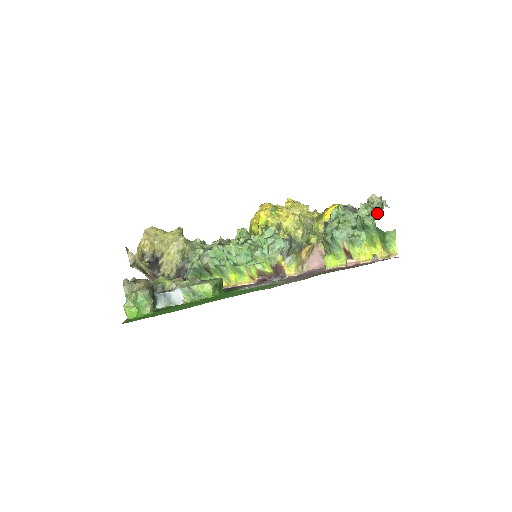
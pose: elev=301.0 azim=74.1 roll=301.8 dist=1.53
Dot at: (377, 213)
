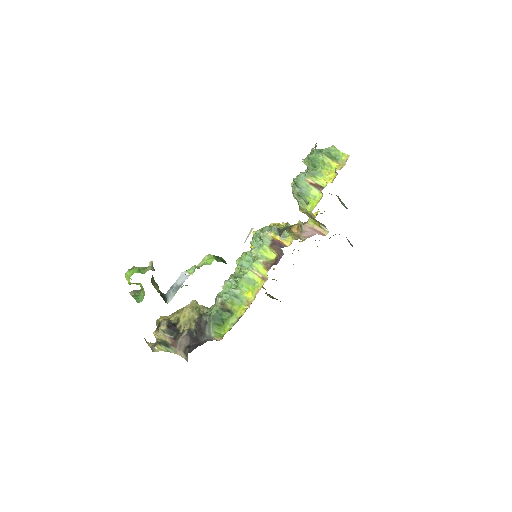
Dot at: (313, 148)
